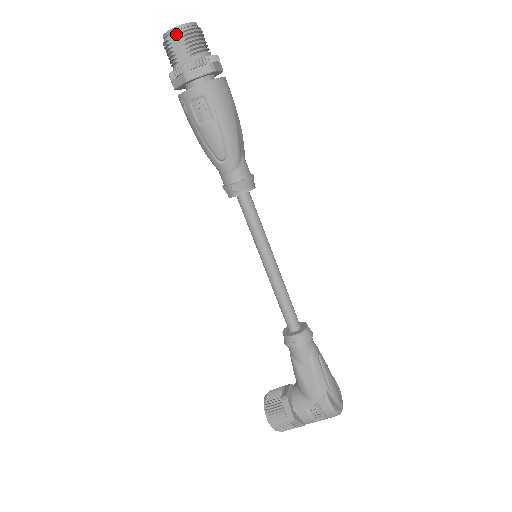
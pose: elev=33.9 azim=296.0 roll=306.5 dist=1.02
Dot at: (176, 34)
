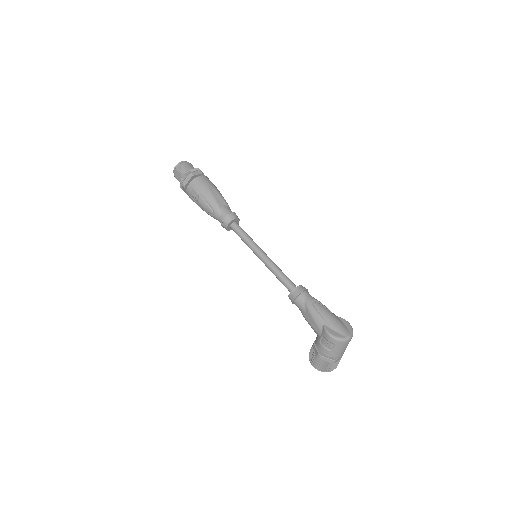
Dot at: (175, 171)
